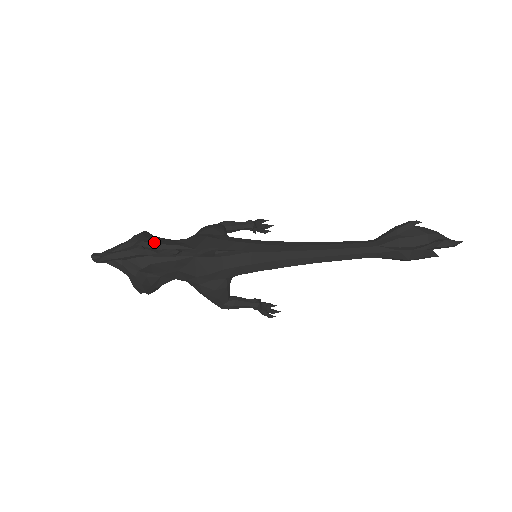
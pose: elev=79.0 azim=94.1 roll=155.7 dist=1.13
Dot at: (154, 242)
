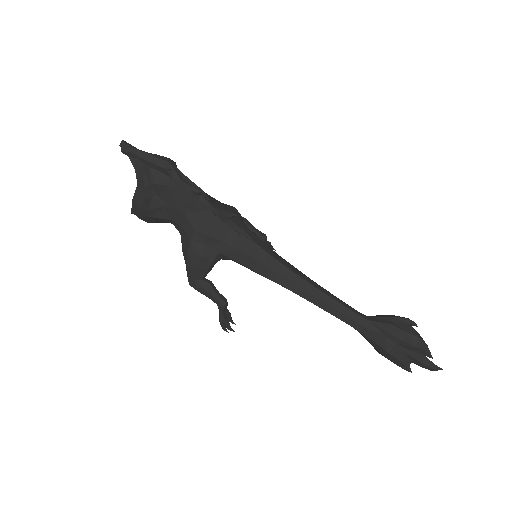
Dot at: (182, 174)
